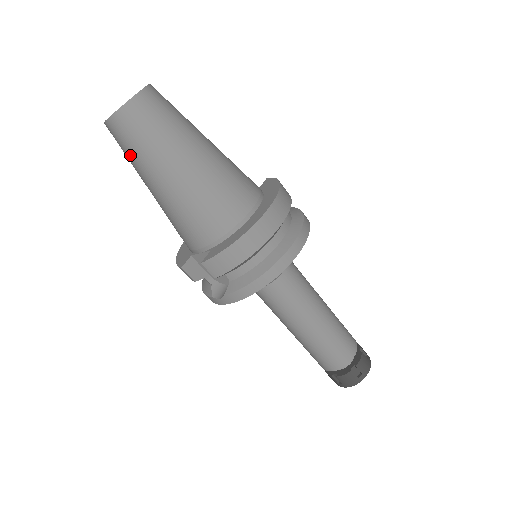
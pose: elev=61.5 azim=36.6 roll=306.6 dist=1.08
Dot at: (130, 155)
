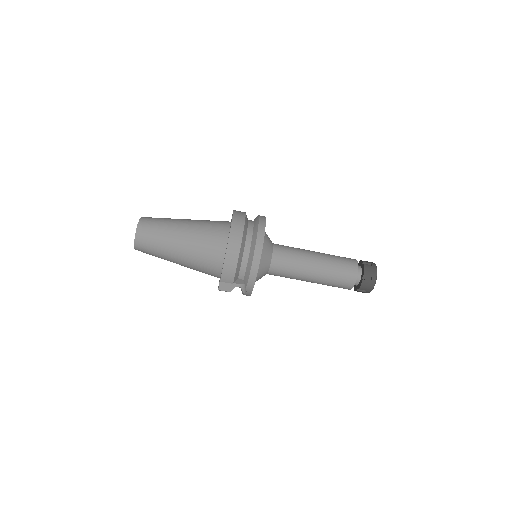
Dot at: (155, 255)
